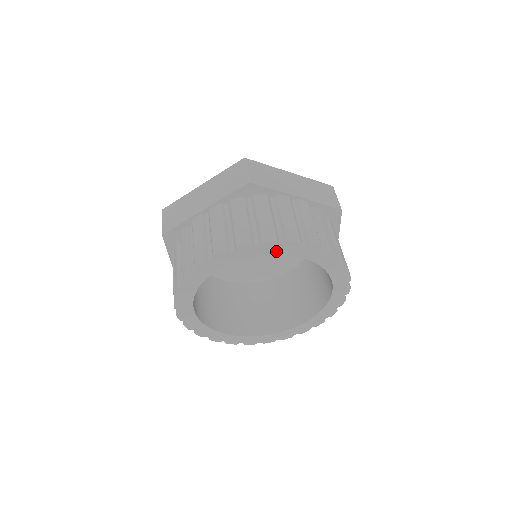
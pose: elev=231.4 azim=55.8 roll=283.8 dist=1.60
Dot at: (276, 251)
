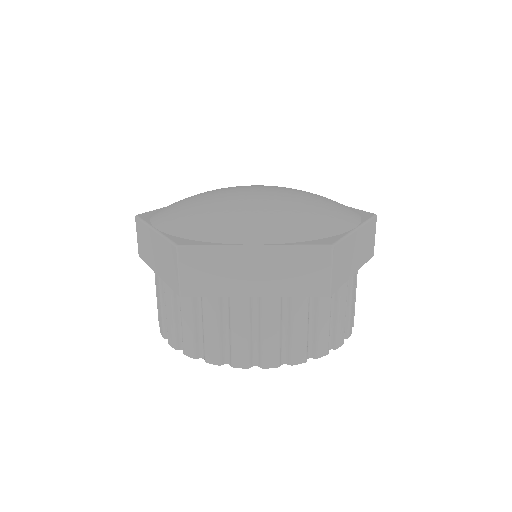
Dot at: occluded
